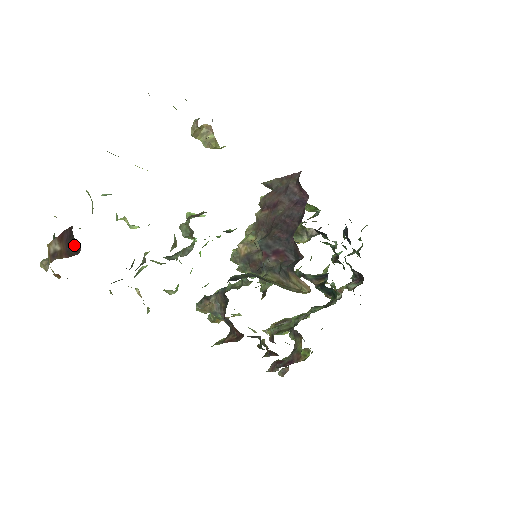
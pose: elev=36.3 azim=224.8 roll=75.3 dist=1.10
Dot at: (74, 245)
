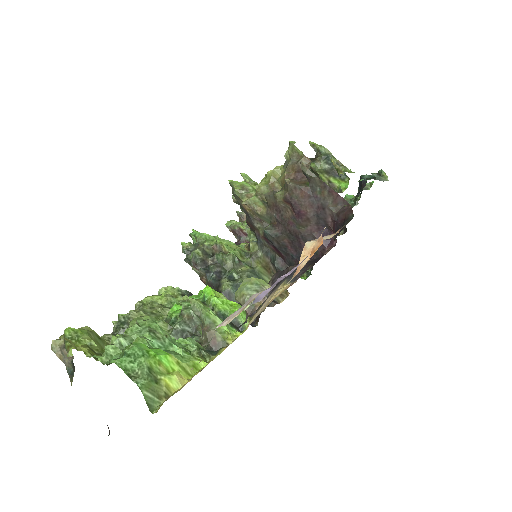
Dot at: occluded
